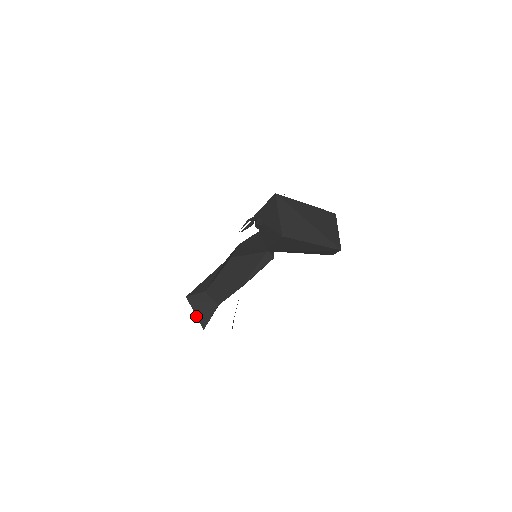
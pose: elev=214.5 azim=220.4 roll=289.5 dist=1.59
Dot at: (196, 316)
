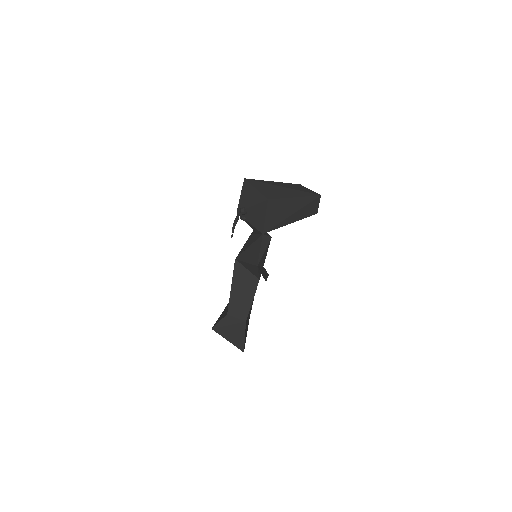
Dot at: (230, 342)
